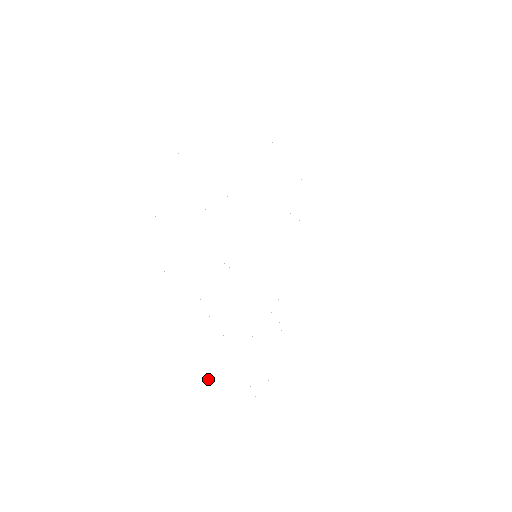
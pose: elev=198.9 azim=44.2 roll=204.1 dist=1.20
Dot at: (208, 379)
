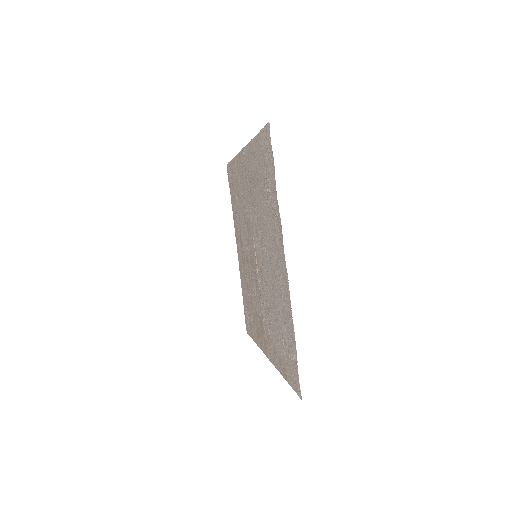
Dot at: (250, 322)
